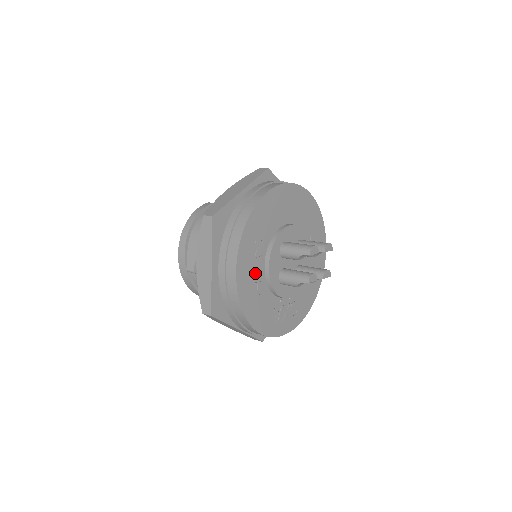
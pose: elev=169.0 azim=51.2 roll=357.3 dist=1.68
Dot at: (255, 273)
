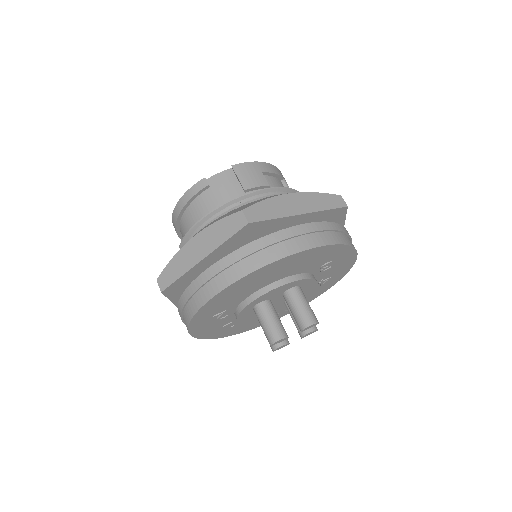
Dot at: (221, 323)
